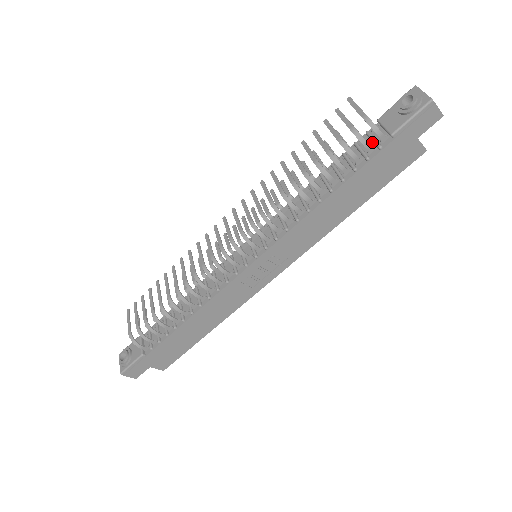
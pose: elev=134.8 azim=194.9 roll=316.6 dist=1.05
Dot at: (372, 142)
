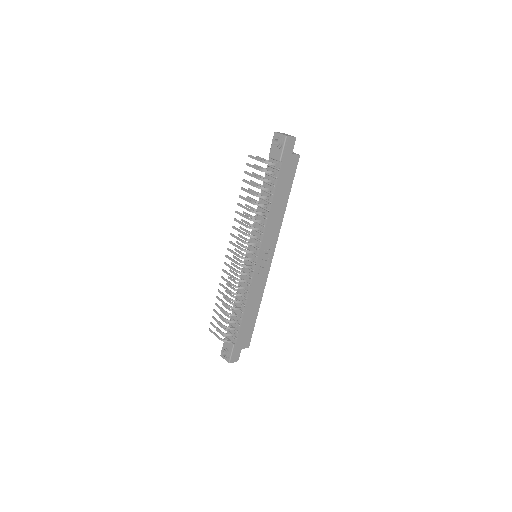
Dot at: (273, 169)
